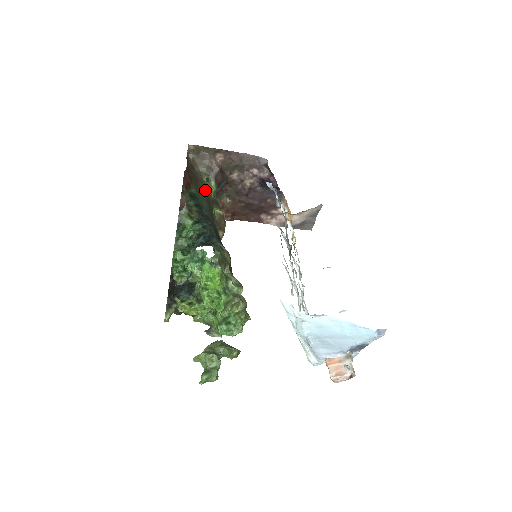
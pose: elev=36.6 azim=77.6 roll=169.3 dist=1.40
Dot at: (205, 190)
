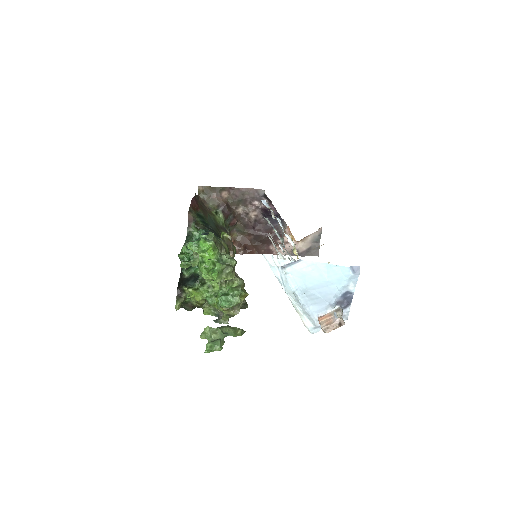
Dot at: (214, 219)
